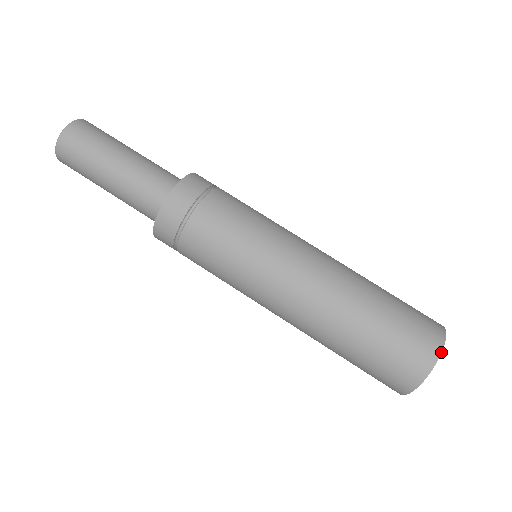
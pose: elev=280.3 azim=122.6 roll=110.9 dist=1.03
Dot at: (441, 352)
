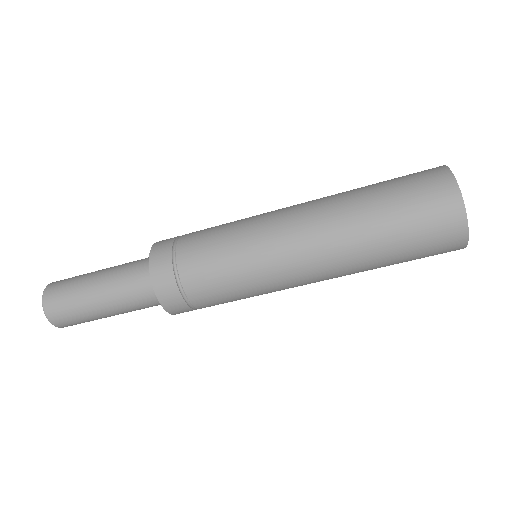
Dot at: (462, 200)
